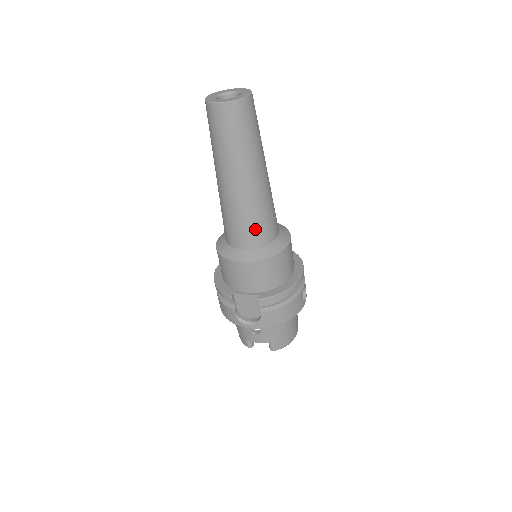
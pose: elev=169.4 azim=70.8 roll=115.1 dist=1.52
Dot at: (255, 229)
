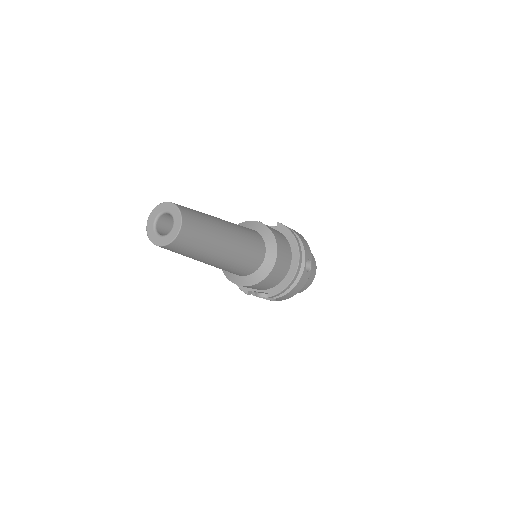
Dot at: (242, 270)
